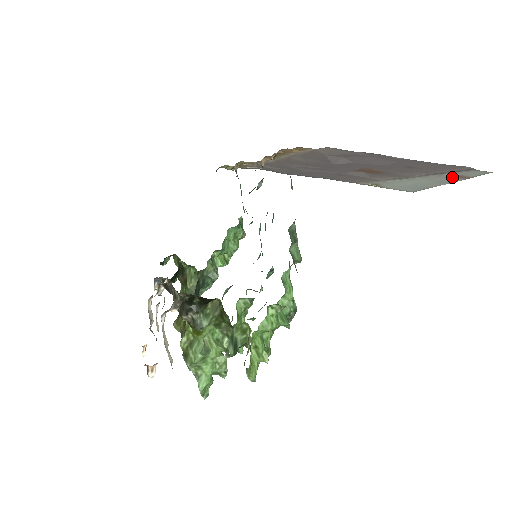
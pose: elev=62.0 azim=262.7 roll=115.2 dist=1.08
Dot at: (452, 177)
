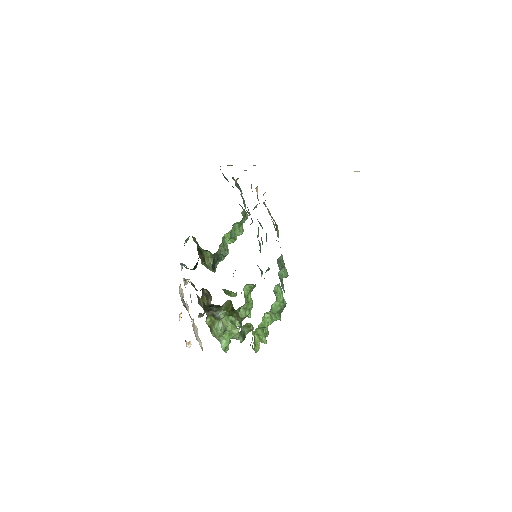
Dot at: occluded
